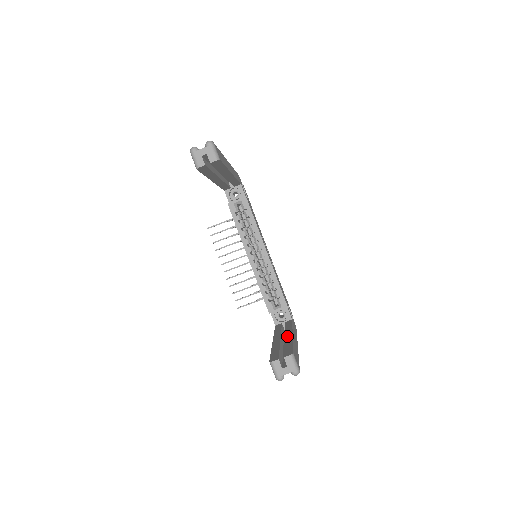
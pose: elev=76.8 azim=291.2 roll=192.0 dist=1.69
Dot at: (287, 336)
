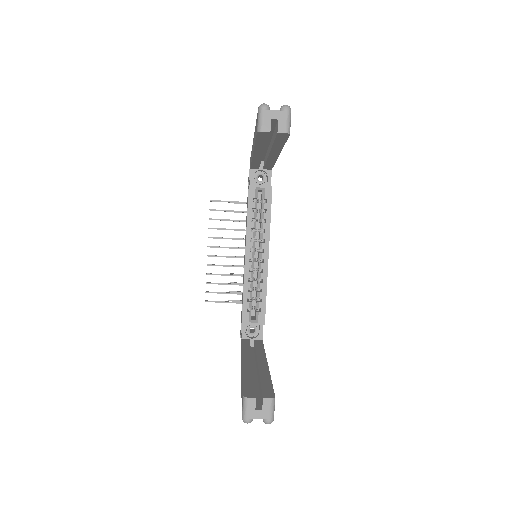
Dot at: (261, 363)
